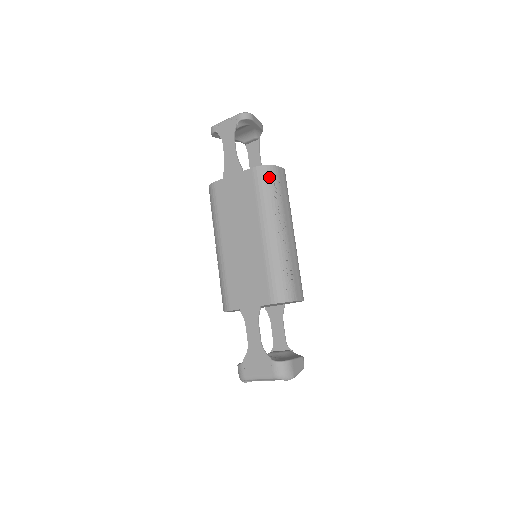
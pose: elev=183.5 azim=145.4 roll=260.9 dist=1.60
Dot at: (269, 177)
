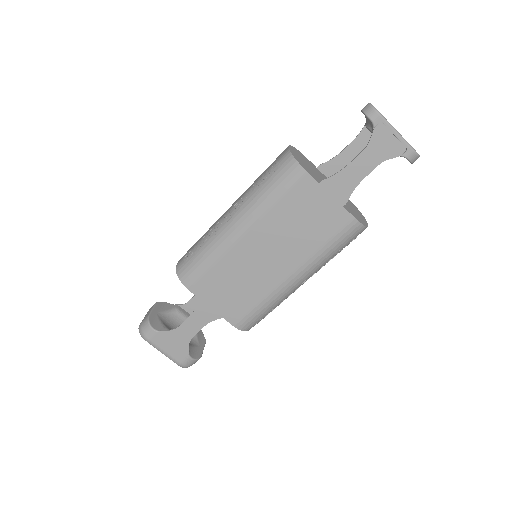
Dot at: (354, 237)
